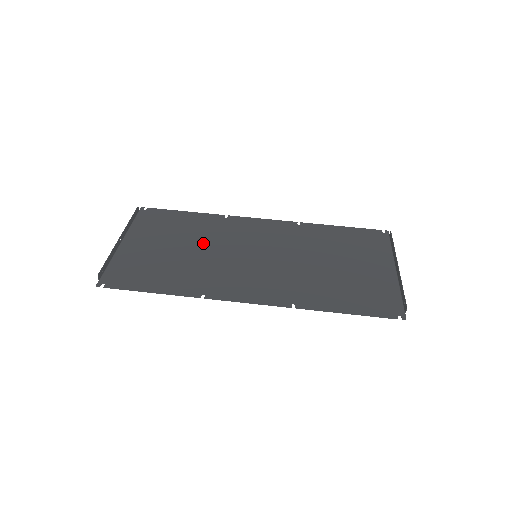
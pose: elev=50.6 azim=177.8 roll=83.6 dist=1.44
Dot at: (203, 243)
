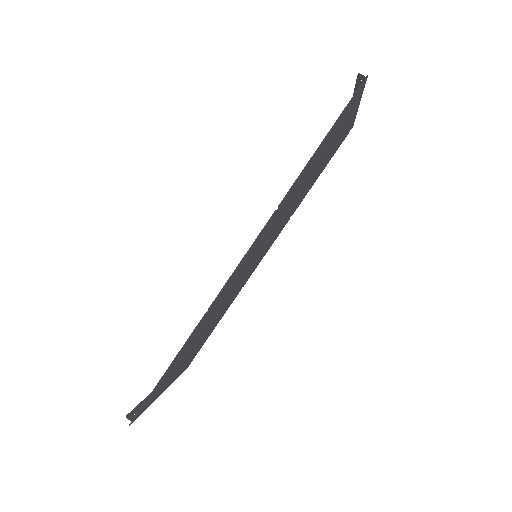
Dot at: (220, 310)
